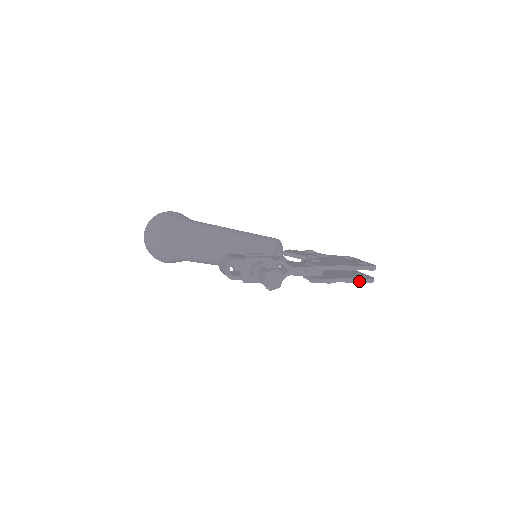
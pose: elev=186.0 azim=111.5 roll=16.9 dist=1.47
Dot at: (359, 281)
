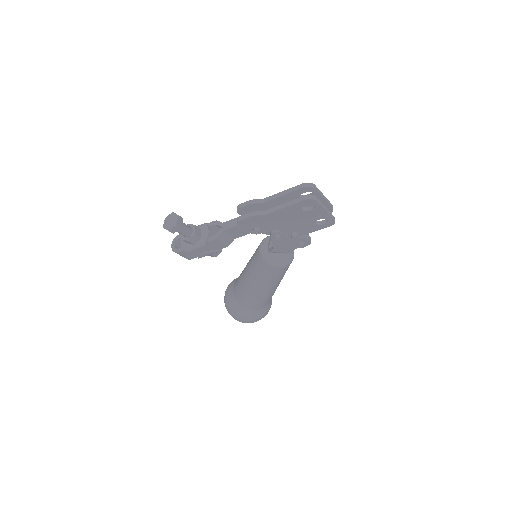
Dot at: (290, 204)
